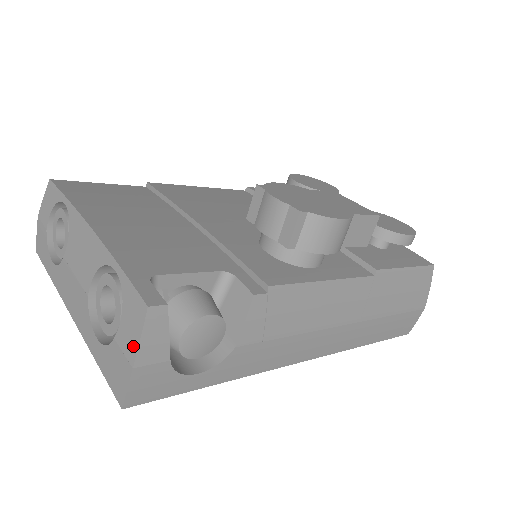
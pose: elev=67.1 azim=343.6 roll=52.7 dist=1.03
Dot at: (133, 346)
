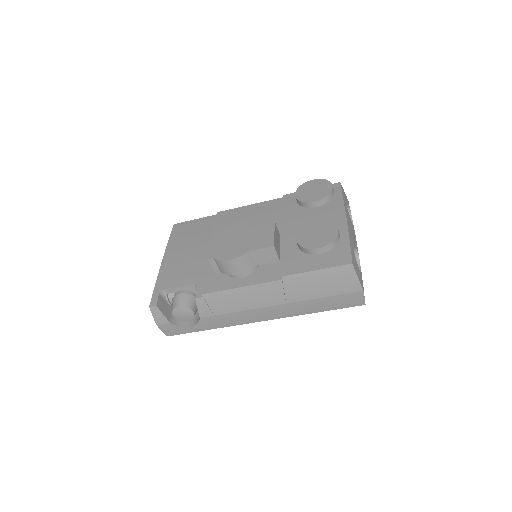
Dot at: (155, 318)
